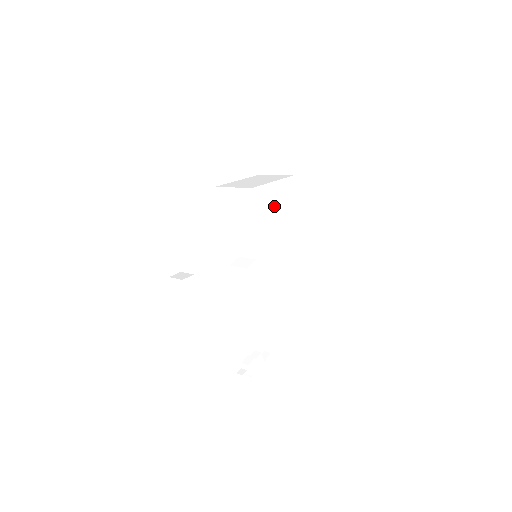
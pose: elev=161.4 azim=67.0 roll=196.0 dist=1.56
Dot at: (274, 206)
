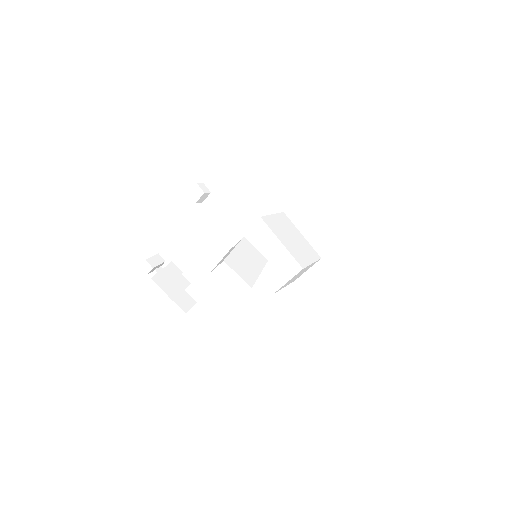
Dot at: (293, 235)
